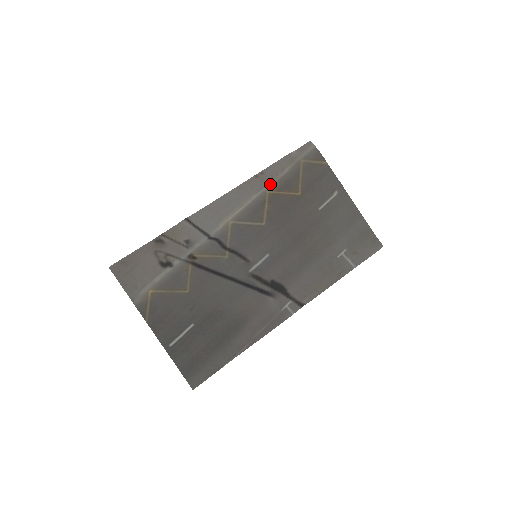
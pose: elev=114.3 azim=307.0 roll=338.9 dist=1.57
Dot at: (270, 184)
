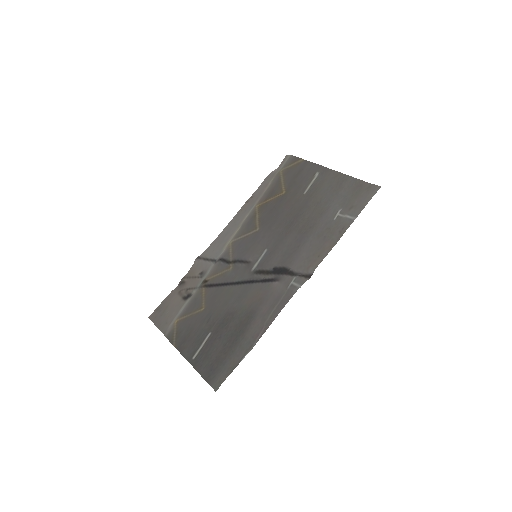
Dot at: (258, 200)
